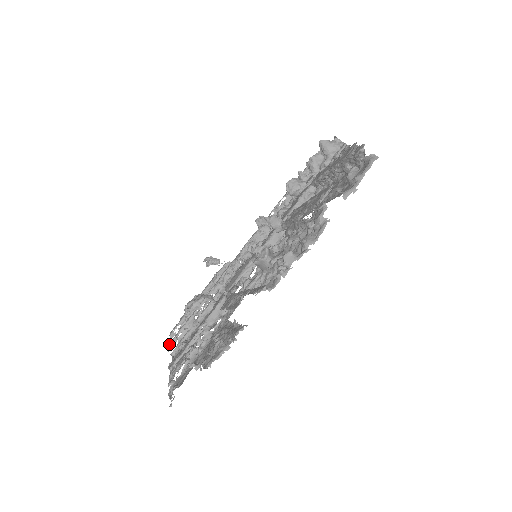
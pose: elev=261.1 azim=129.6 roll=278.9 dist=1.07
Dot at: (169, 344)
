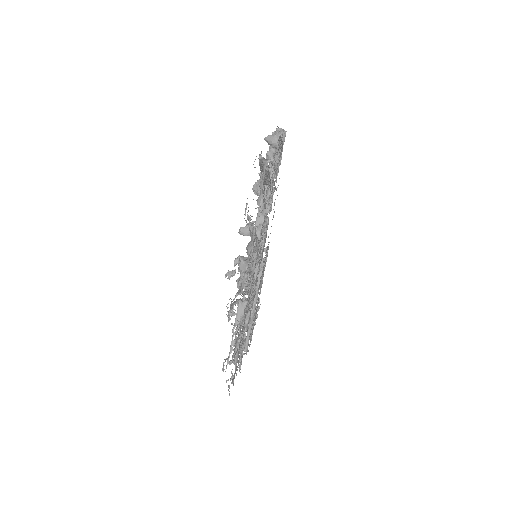
Dot at: (232, 347)
